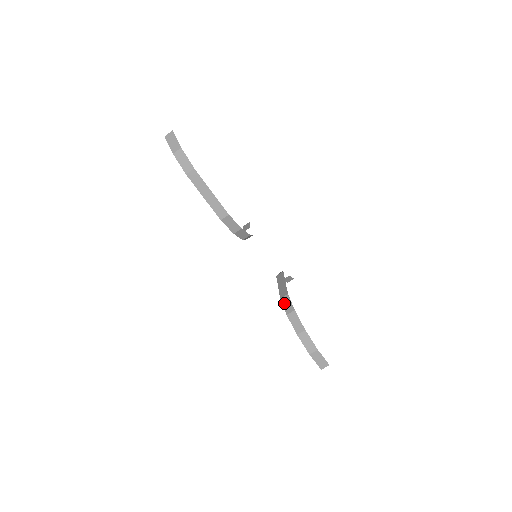
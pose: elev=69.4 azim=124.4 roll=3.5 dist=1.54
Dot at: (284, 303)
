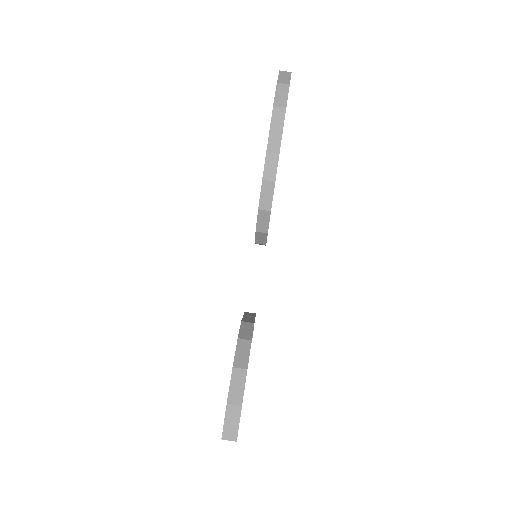
Dot at: (243, 327)
